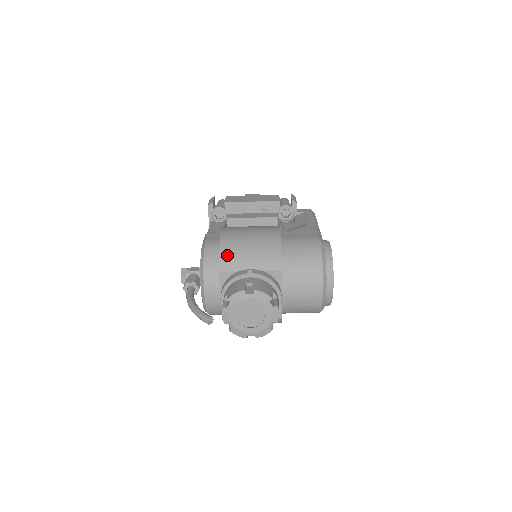
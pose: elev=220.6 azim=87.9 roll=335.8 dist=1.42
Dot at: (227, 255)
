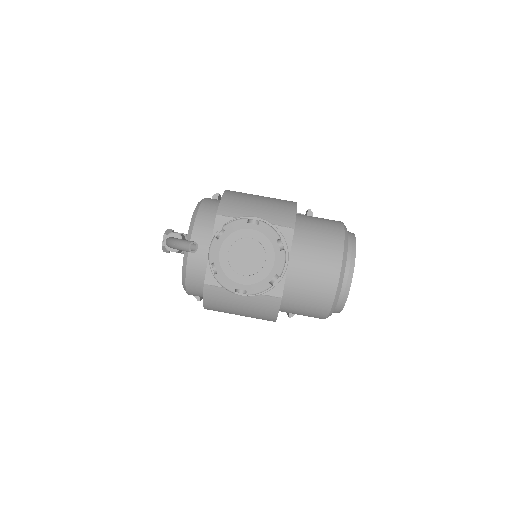
Dot at: (230, 201)
